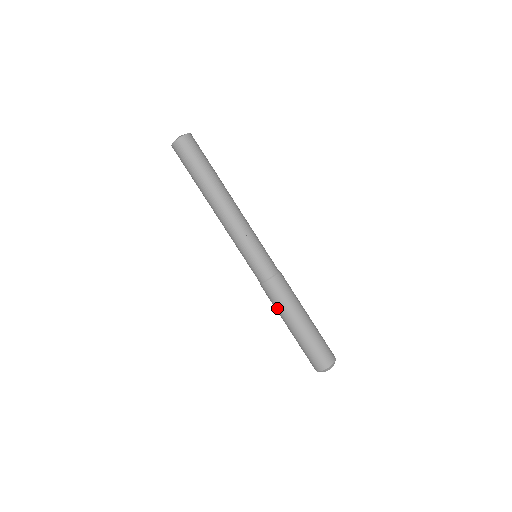
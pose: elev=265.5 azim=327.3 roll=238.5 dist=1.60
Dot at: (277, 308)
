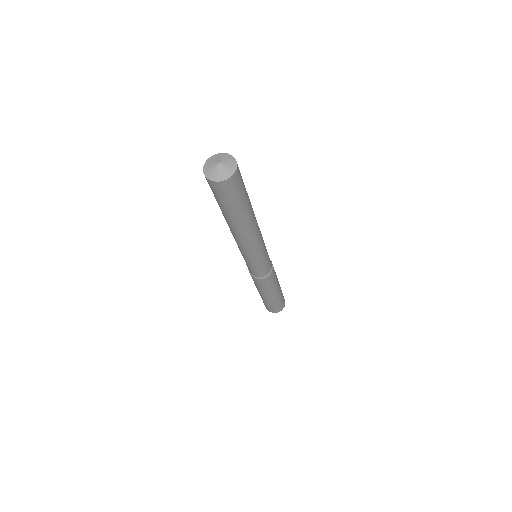
Dot at: (261, 289)
